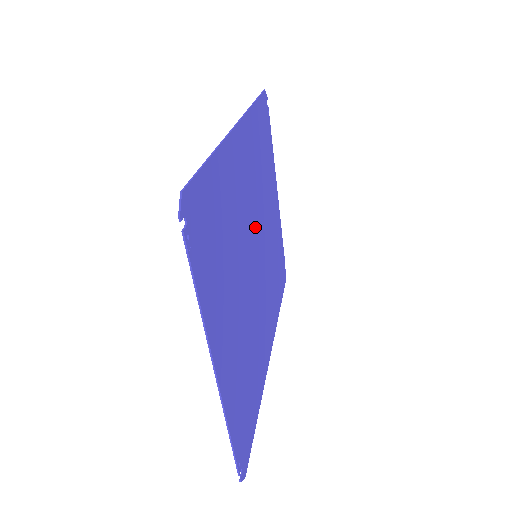
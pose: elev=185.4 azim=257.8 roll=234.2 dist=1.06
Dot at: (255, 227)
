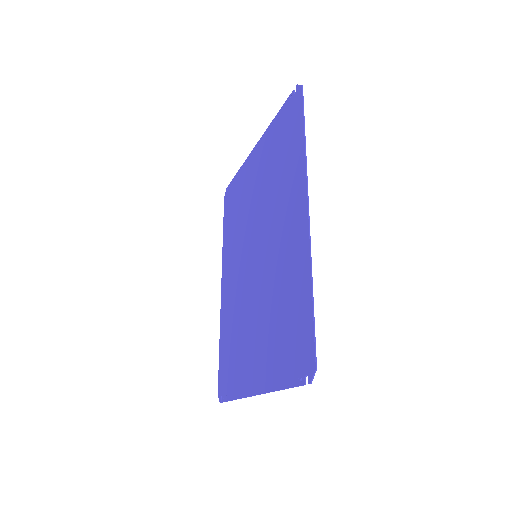
Dot at: (265, 239)
